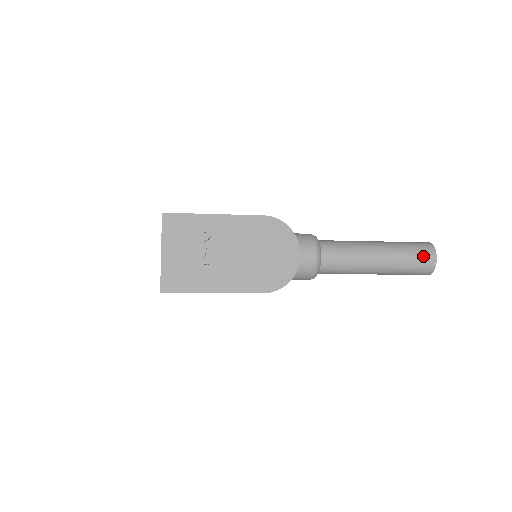
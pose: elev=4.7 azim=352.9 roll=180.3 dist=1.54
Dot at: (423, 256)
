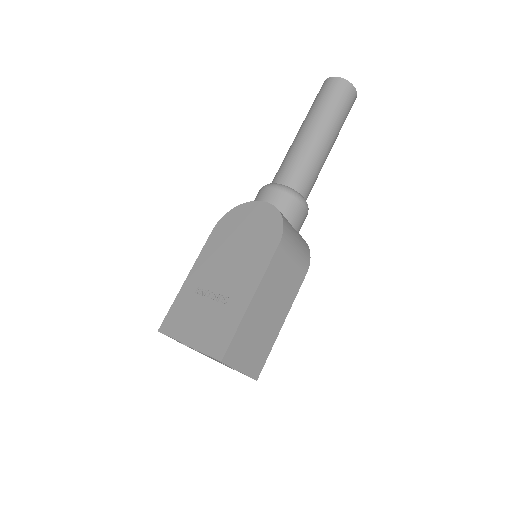
Dot at: (326, 89)
